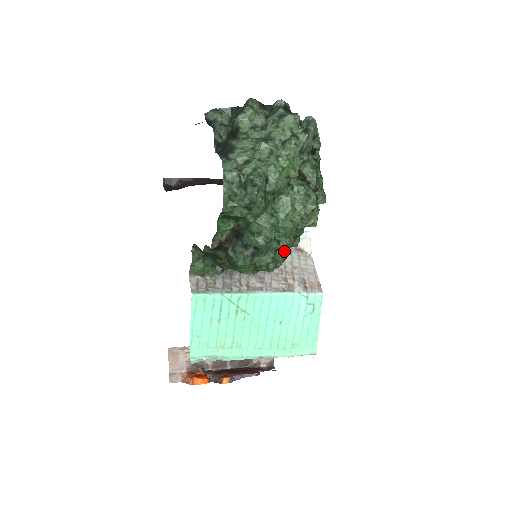
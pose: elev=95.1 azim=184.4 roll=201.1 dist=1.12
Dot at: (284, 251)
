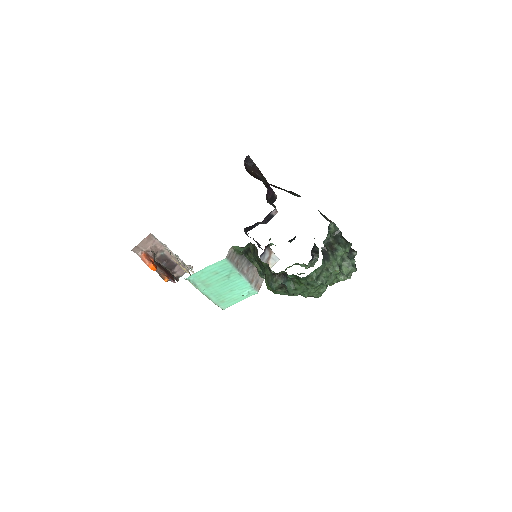
Dot at: occluded
